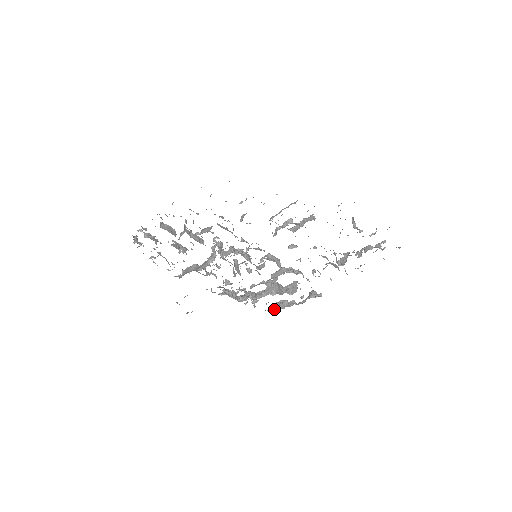
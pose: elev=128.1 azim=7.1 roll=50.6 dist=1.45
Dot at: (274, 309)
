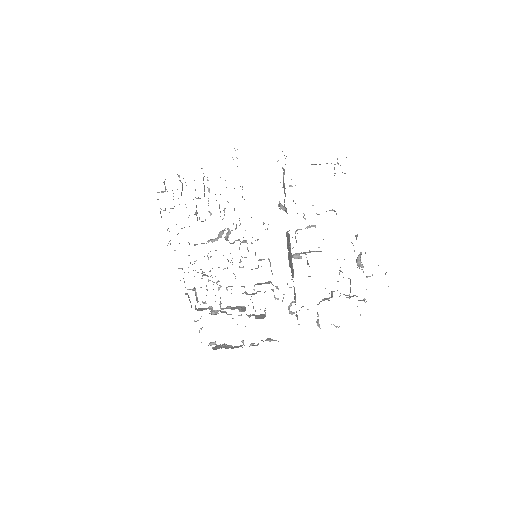
Dot at: (217, 345)
